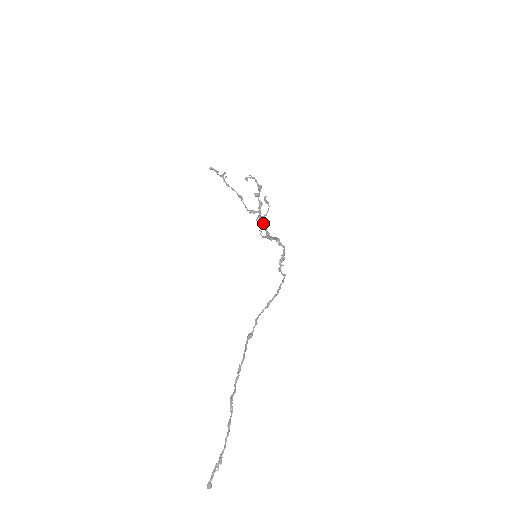
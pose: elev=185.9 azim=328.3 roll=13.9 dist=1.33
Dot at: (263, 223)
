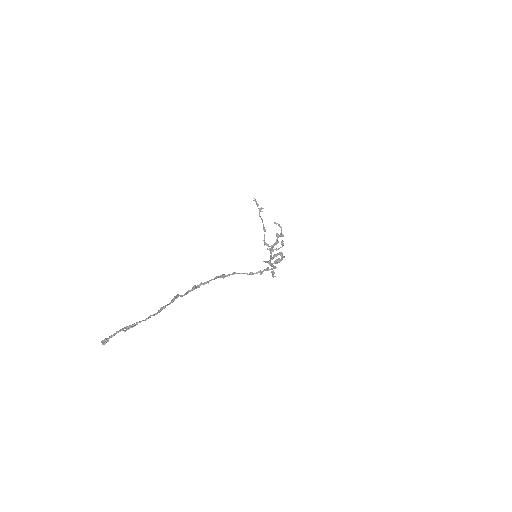
Dot at: (269, 260)
